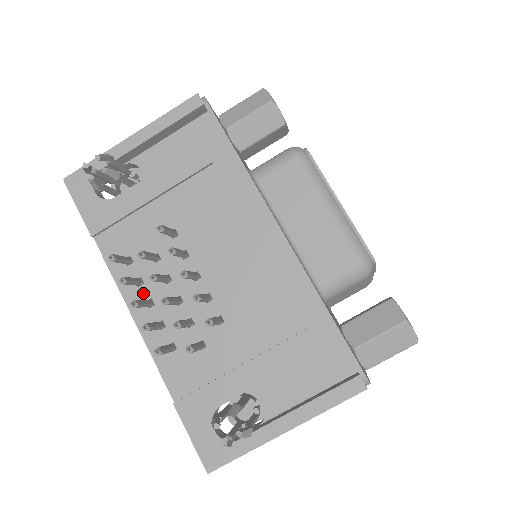
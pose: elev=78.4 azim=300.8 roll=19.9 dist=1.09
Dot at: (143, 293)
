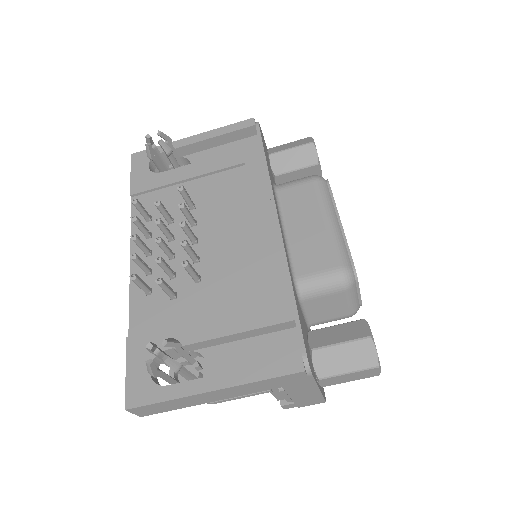
Dot at: (147, 244)
